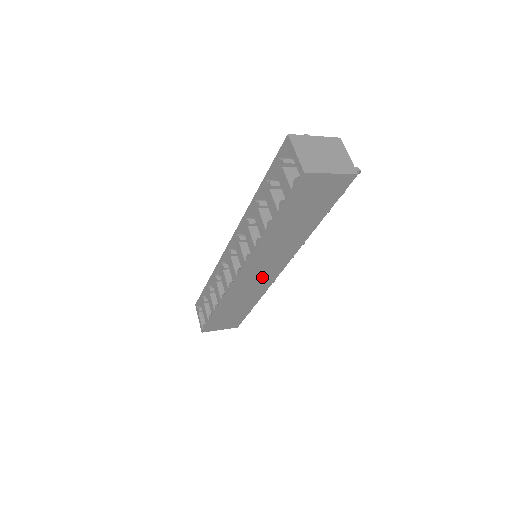
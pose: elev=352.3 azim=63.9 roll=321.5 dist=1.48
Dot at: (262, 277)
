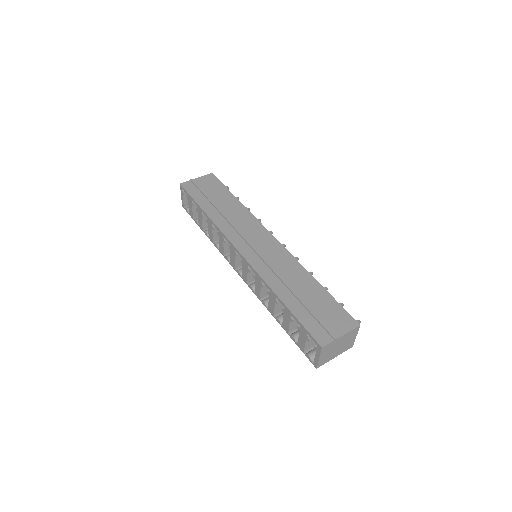
Dot at: occluded
